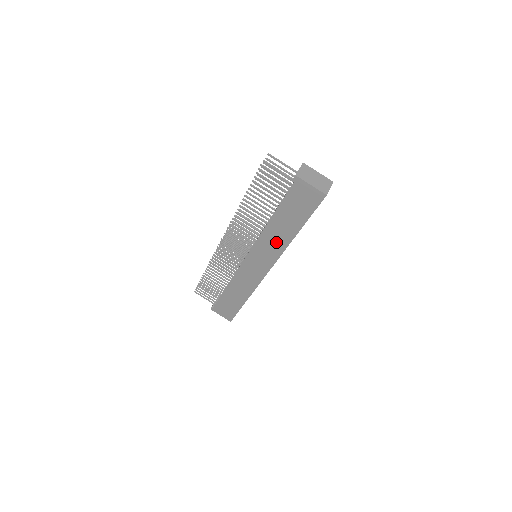
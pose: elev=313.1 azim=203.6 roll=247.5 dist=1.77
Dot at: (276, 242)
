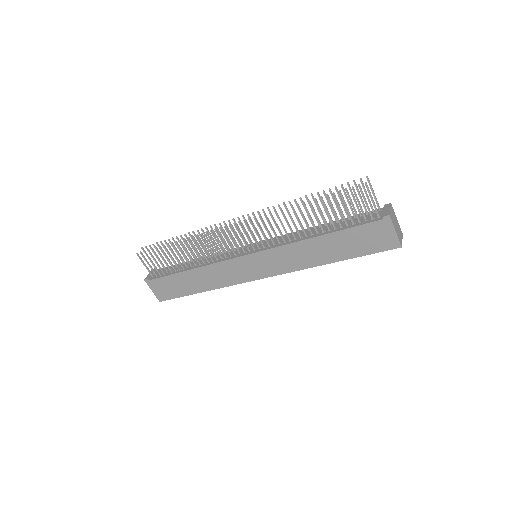
Dot at: (302, 258)
